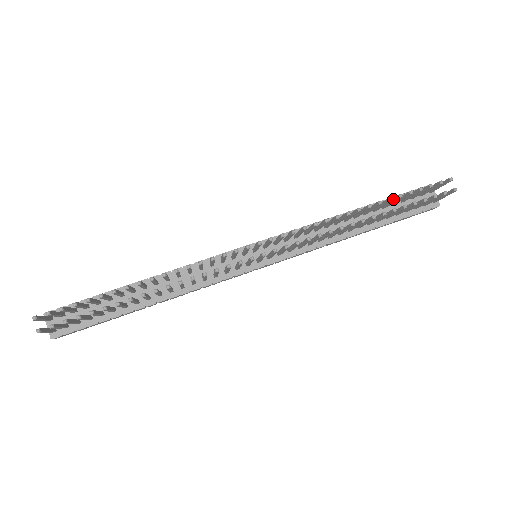
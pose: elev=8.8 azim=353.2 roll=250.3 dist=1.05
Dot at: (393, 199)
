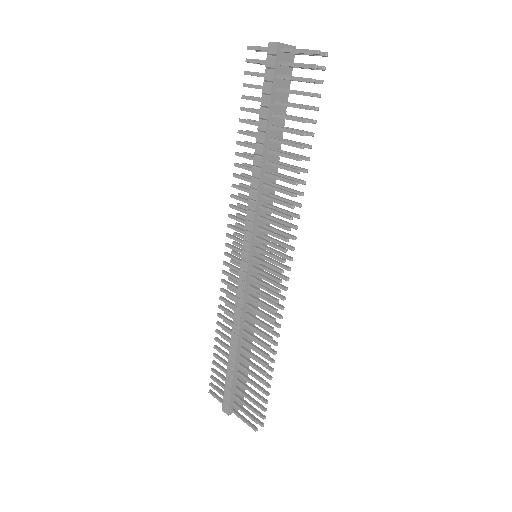
Dot at: occluded
